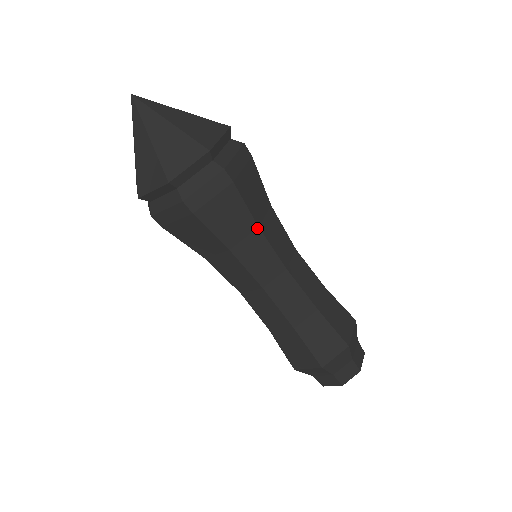
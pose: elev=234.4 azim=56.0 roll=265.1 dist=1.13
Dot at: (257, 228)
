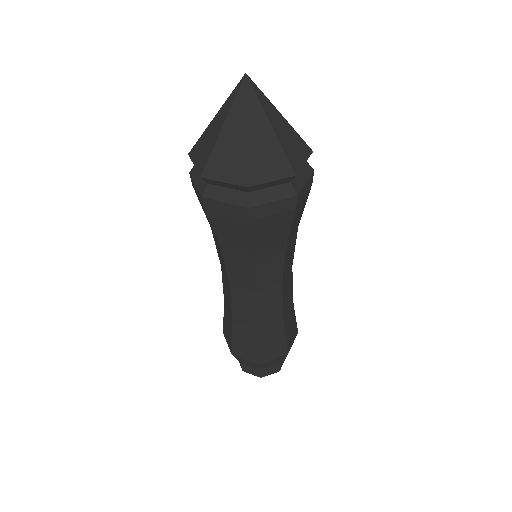
Dot at: (284, 247)
